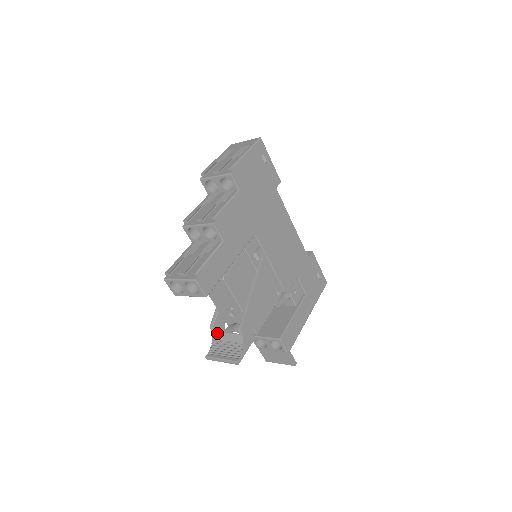
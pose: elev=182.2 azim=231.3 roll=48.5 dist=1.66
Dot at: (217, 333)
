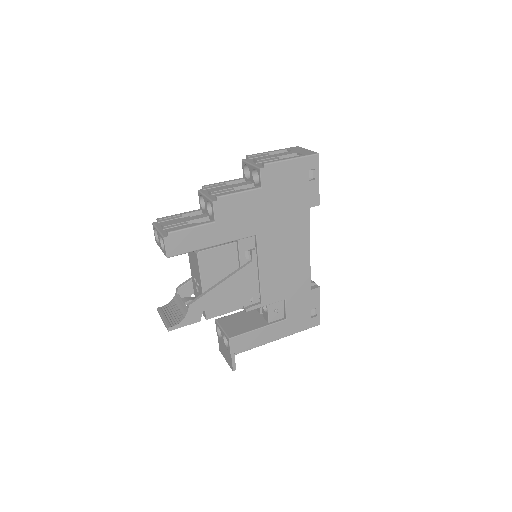
Dot at: (178, 296)
